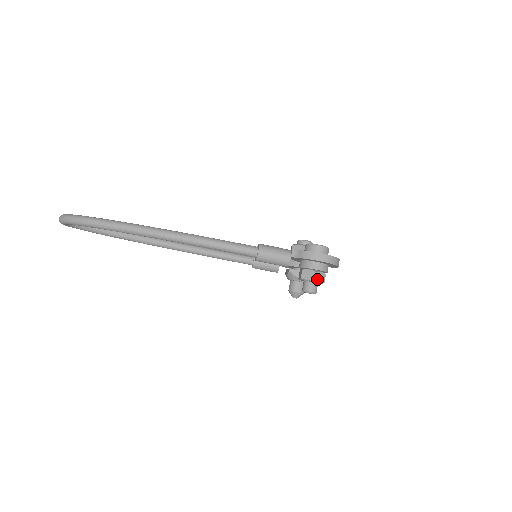
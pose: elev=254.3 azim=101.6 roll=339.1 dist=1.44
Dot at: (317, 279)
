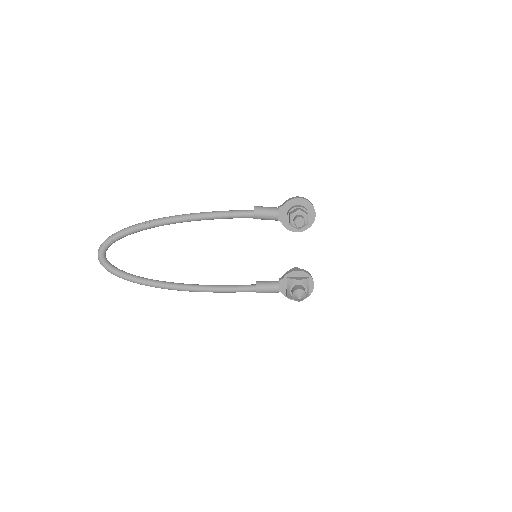
Dot at: (301, 210)
